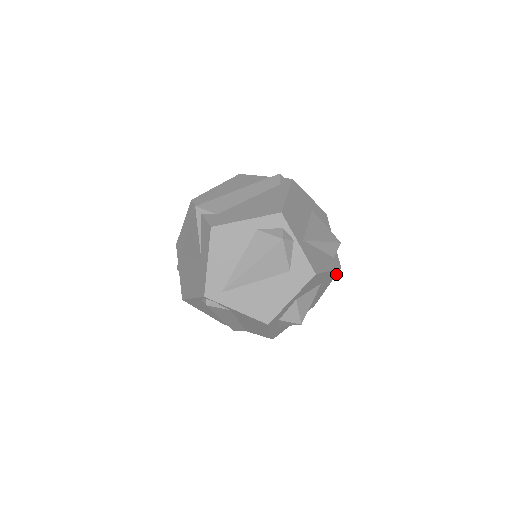
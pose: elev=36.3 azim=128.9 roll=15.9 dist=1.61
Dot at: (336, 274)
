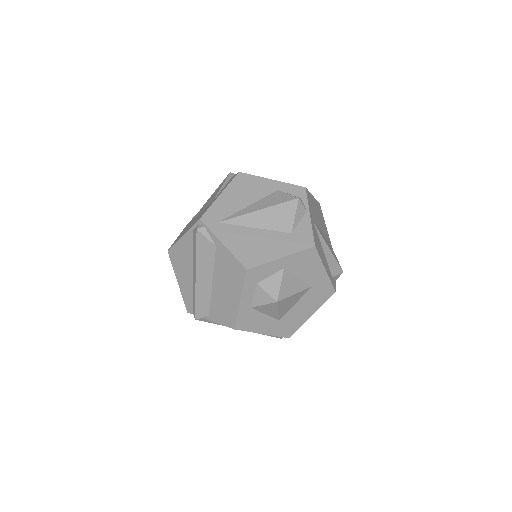
Dot at: occluded
